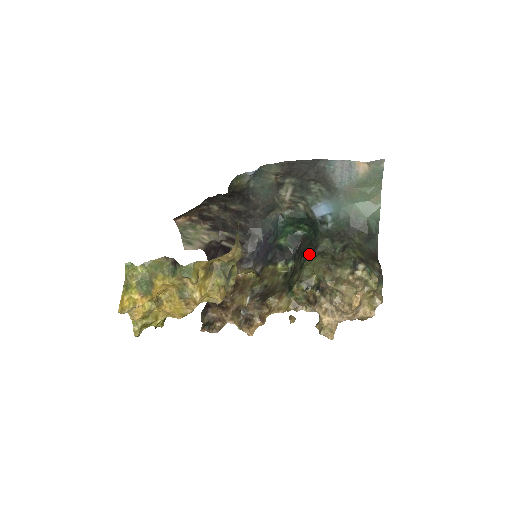
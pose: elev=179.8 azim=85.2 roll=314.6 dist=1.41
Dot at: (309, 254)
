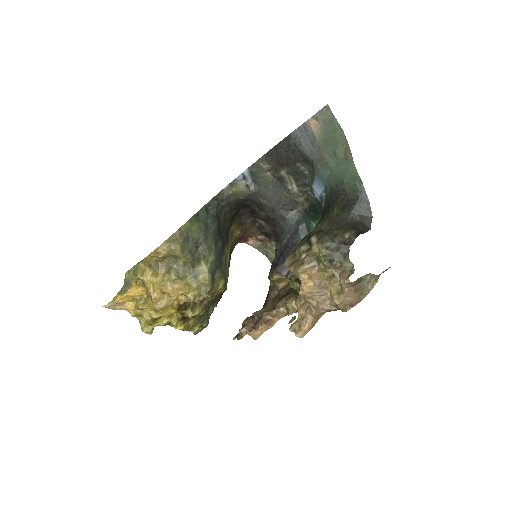
Dot at: occluded
